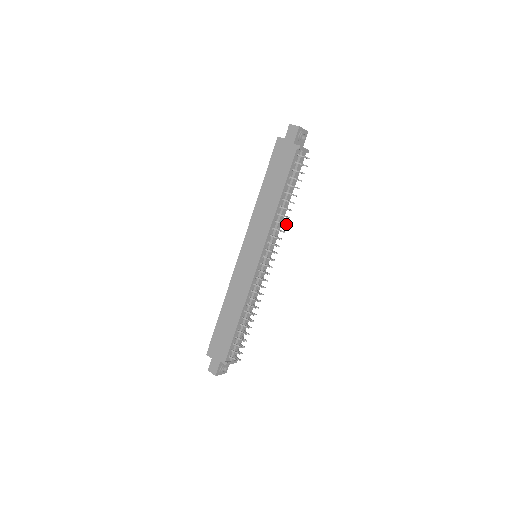
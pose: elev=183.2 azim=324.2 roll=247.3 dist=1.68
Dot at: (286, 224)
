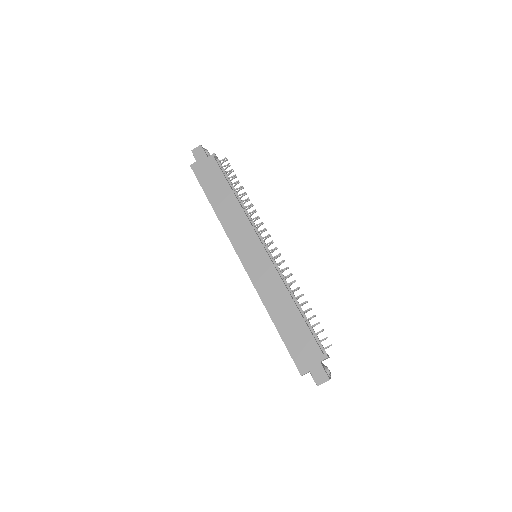
Dot at: (255, 211)
